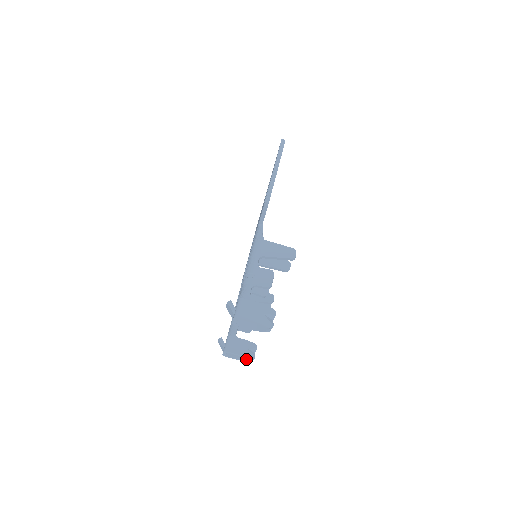
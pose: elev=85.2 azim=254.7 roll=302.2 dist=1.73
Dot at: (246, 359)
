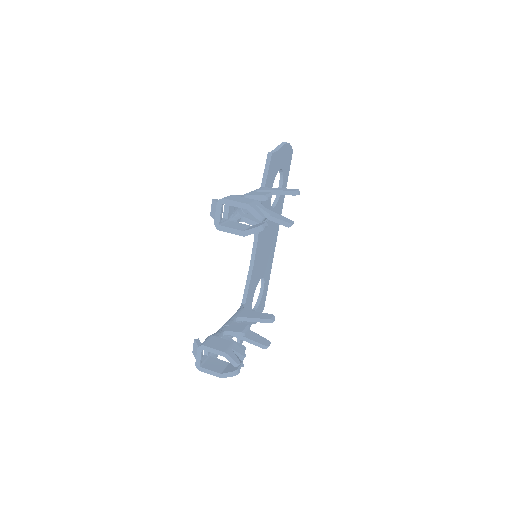
Dot at: (228, 371)
